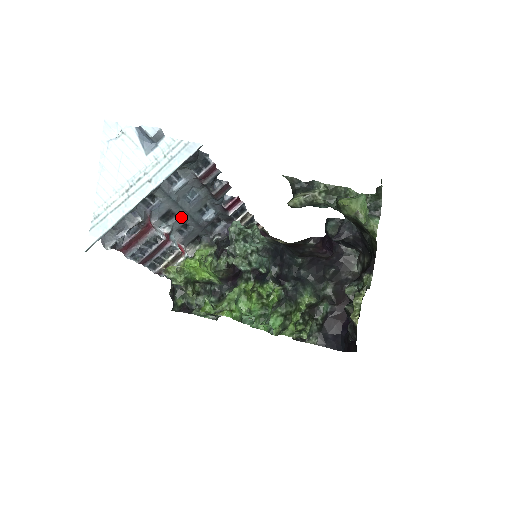
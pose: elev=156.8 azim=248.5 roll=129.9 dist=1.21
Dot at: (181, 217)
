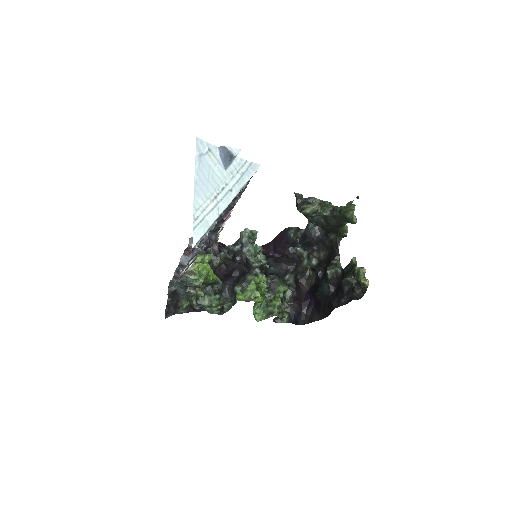
Dot at: occluded
